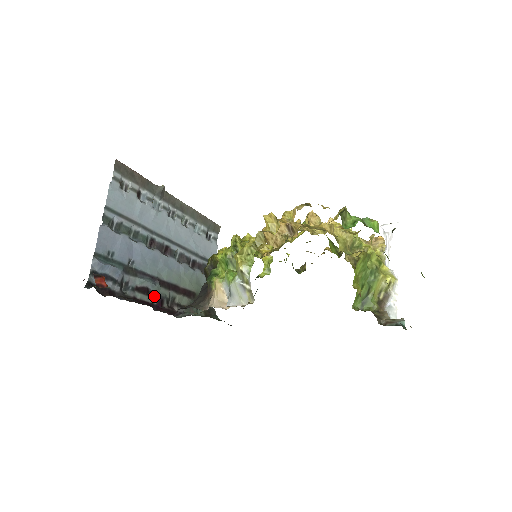
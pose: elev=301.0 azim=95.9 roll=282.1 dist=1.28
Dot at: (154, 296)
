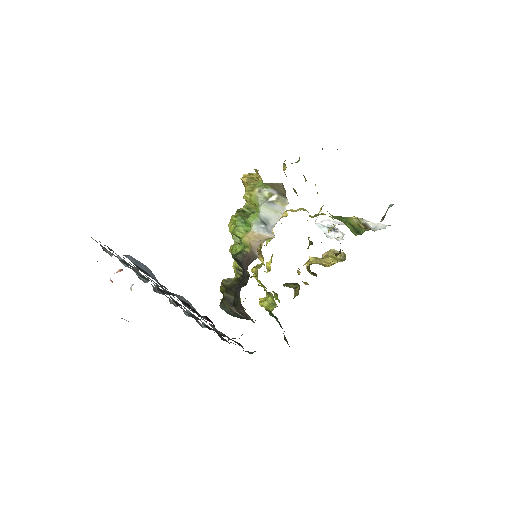
Dot at: (199, 316)
